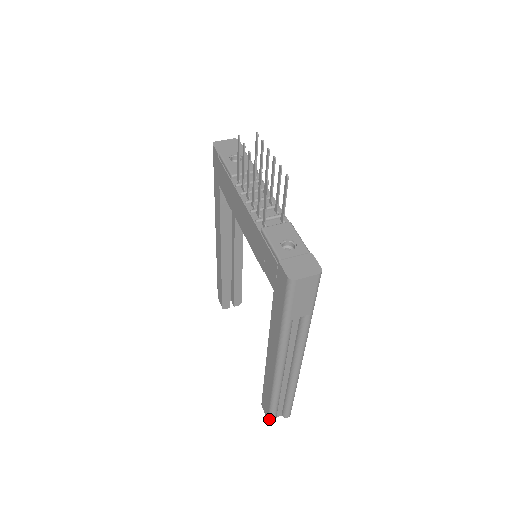
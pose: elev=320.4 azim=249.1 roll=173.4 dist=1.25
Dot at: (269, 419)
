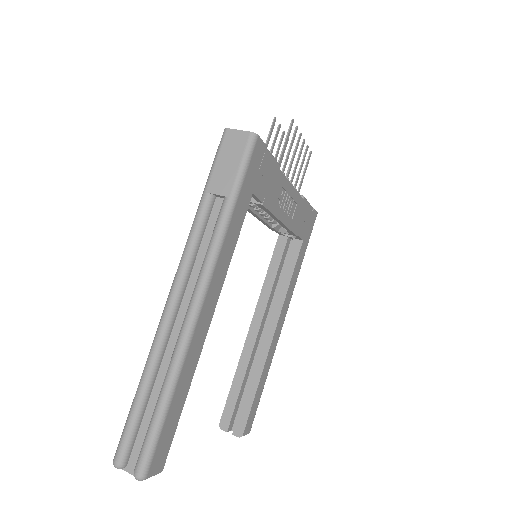
Dot at: (117, 449)
